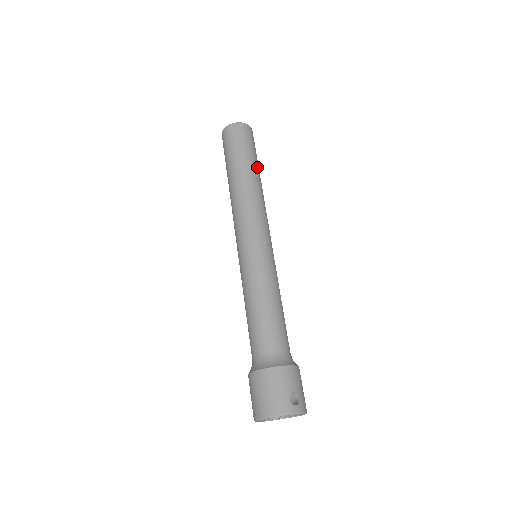
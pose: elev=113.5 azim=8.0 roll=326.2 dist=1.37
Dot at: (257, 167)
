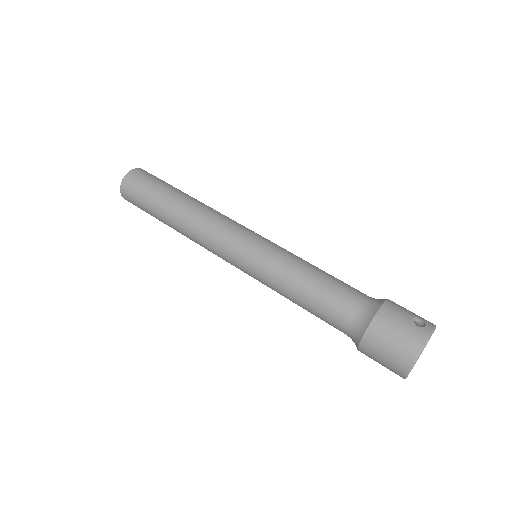
Dot at: (181, 191)
